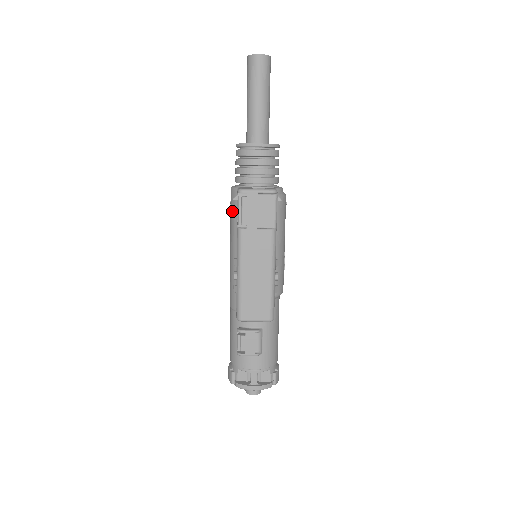
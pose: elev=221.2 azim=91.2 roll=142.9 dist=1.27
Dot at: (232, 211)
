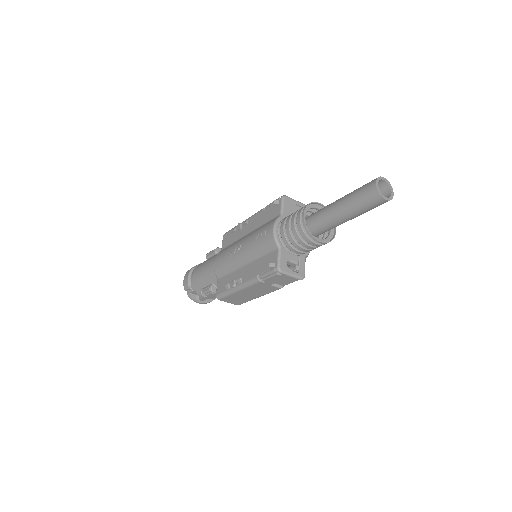
Dot at: (262, 245)
